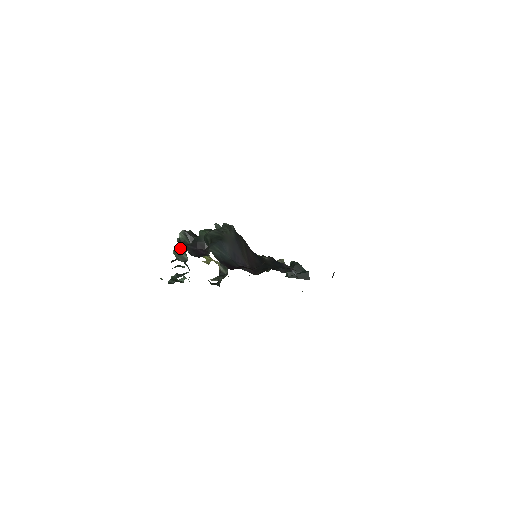
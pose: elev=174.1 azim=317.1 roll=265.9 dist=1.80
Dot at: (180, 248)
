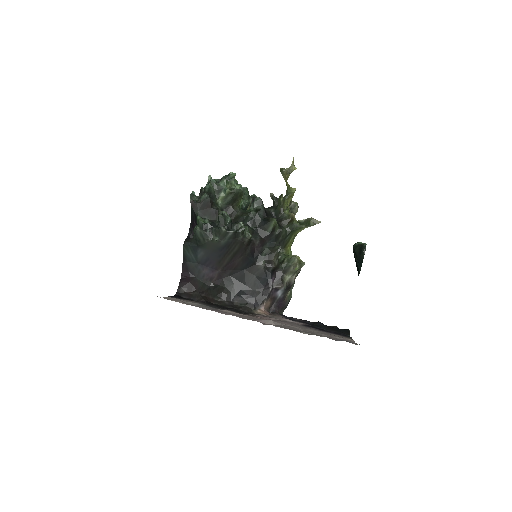
Dot at: occluded
